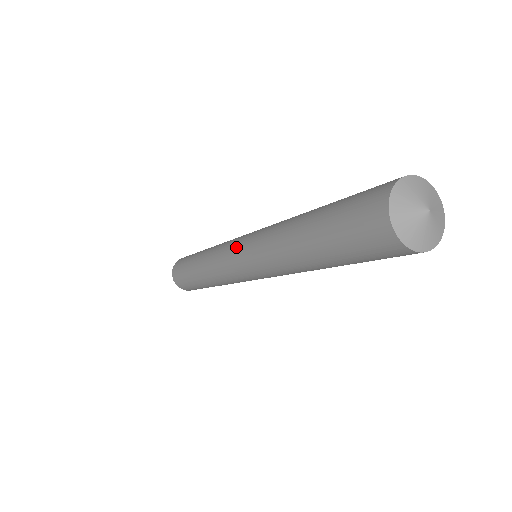
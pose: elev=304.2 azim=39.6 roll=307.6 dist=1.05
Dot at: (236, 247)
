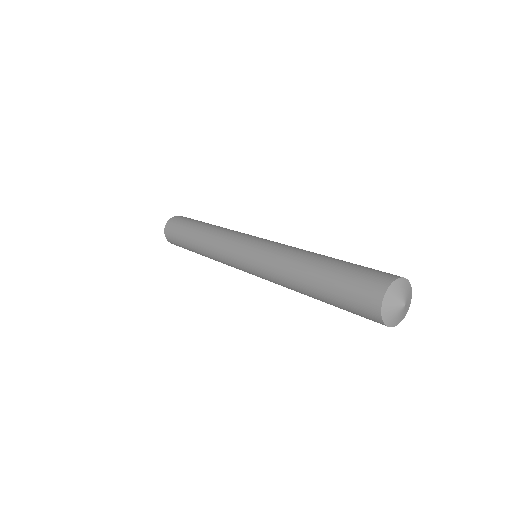
Dot at: (246, 246)
